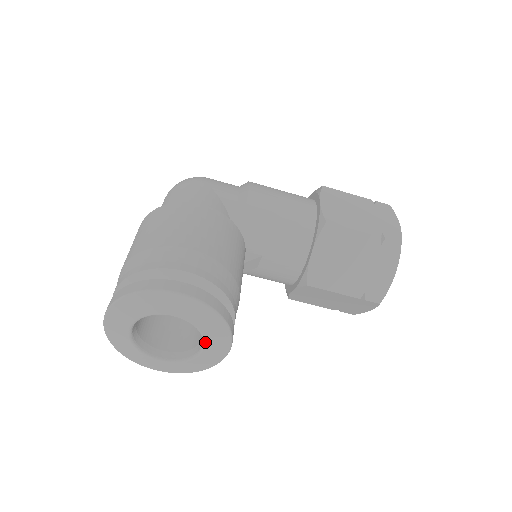
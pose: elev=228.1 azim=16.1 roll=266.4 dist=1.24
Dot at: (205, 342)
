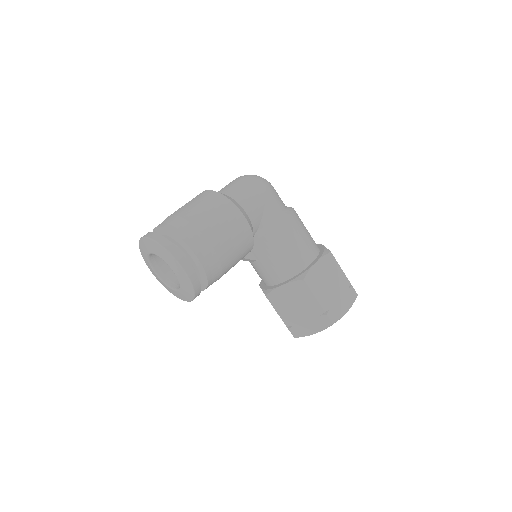
Dot at: (179, 290)
